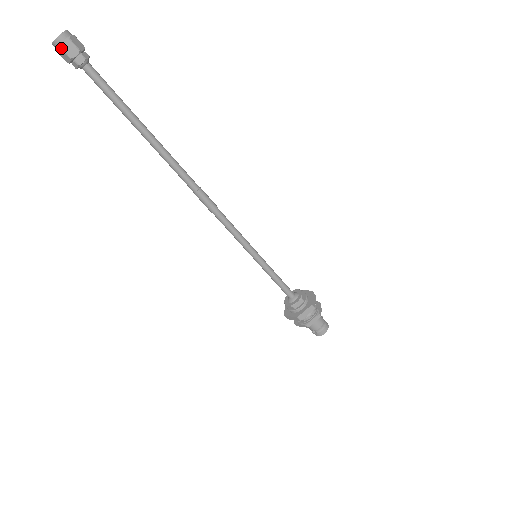
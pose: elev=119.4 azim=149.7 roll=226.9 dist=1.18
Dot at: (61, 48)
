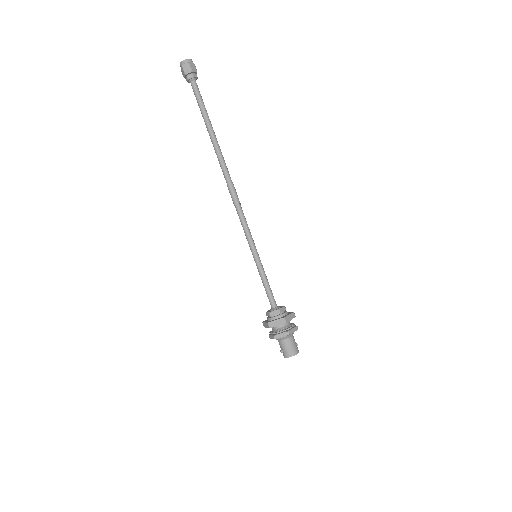
Dot at: (182, 67)
